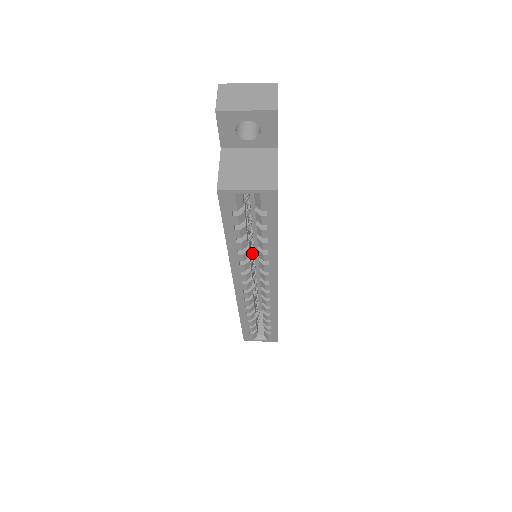
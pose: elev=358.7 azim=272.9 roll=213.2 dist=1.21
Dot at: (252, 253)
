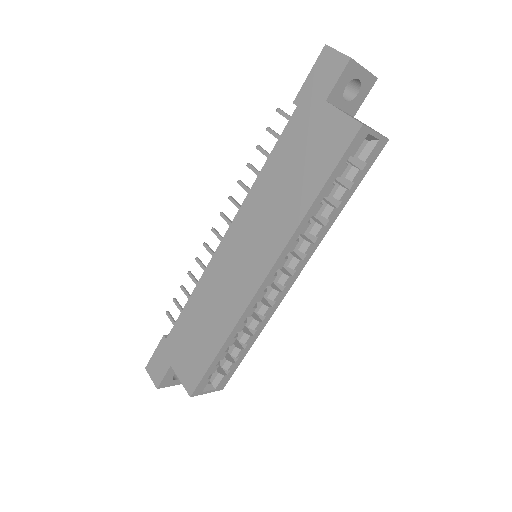
Dot at: occluded
